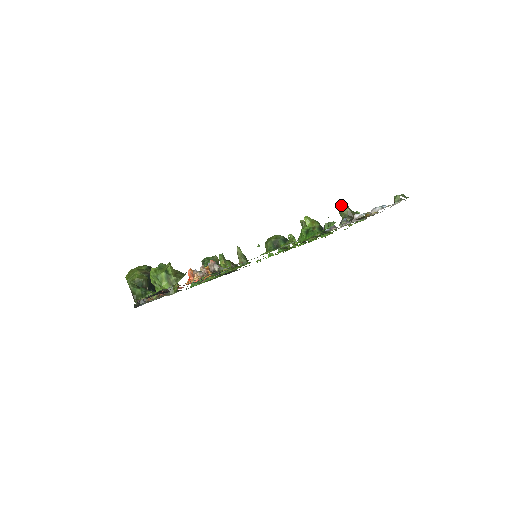
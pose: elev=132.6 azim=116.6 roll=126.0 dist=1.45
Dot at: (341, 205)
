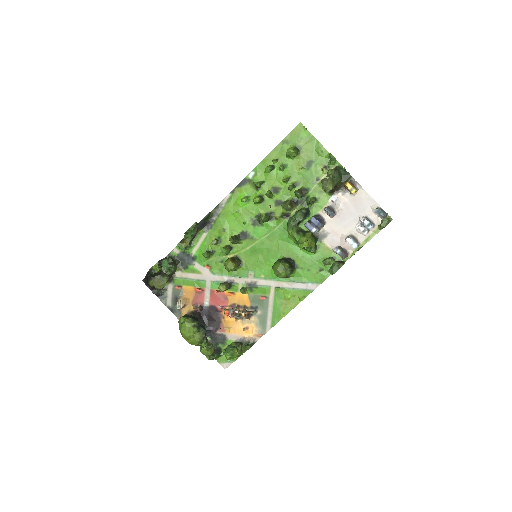
Dot at: (325, 178)
